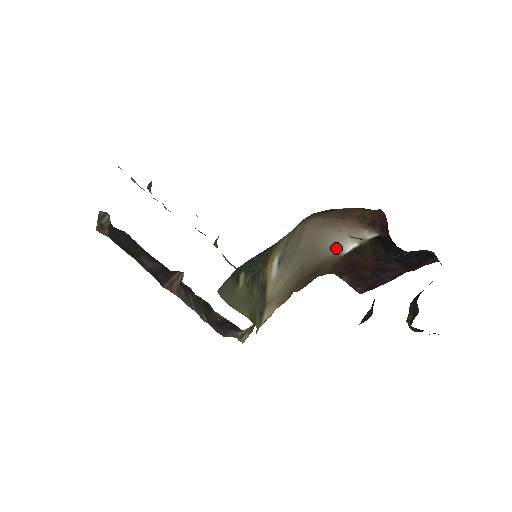
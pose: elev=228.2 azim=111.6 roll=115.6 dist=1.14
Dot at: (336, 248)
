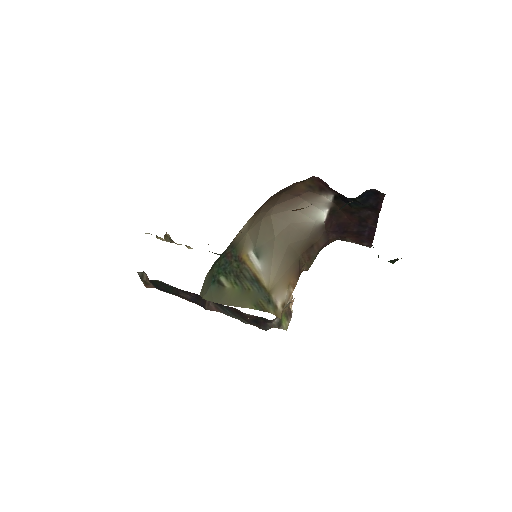
Dot at: (313, 221)
